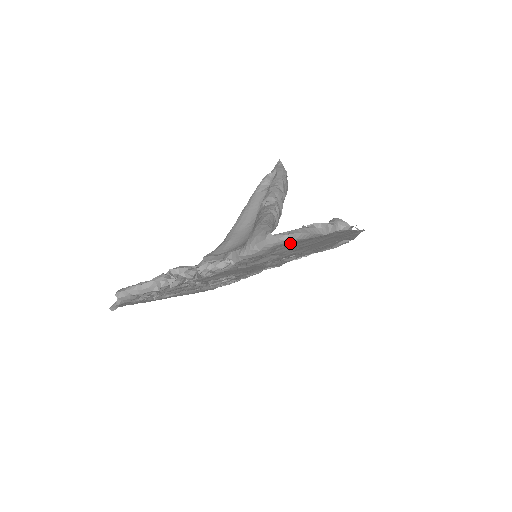
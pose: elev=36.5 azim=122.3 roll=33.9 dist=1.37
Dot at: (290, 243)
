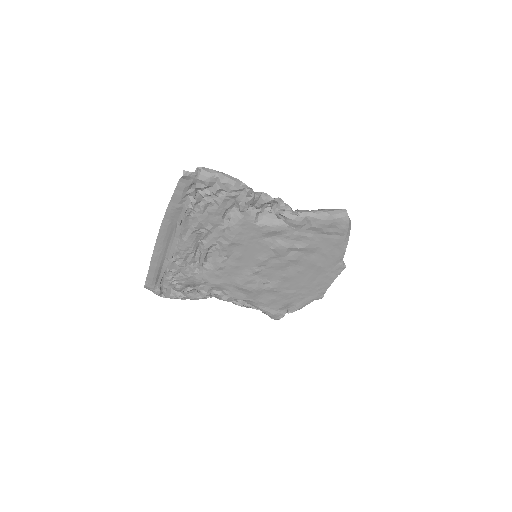
Dot at: (345, 227)
